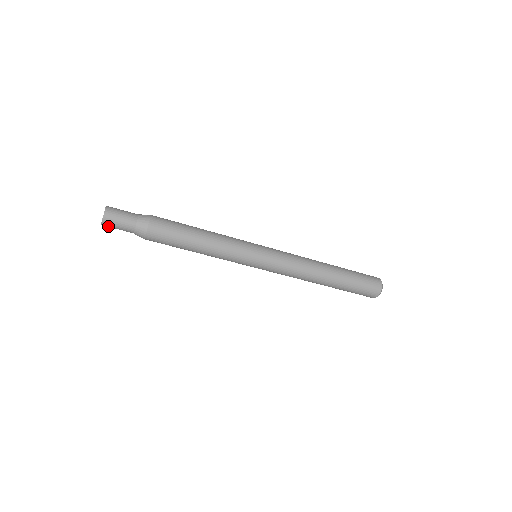
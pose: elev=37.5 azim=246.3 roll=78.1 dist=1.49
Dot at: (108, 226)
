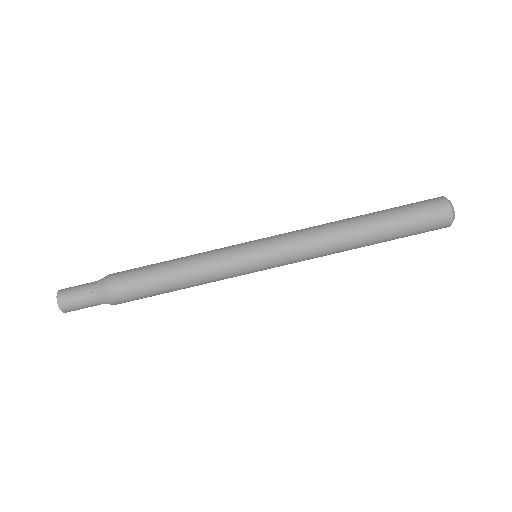
Dot at: (71, 310)
